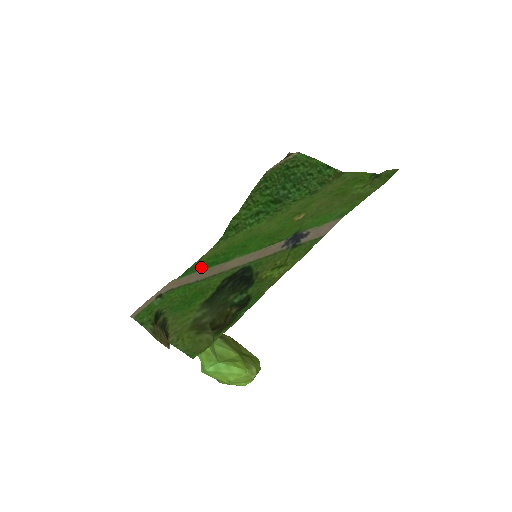
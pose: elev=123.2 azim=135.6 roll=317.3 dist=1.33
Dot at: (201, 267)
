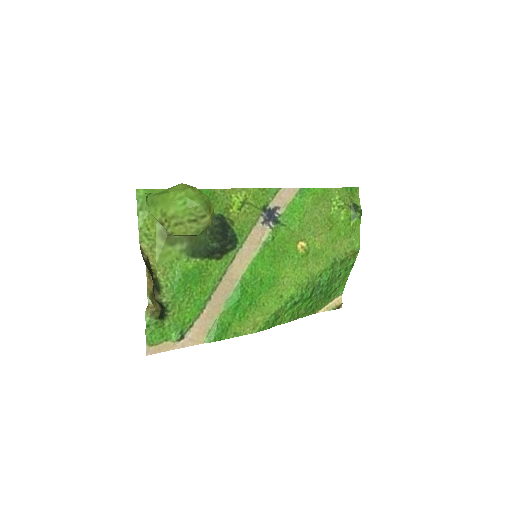
Dot at: (228, 317)
